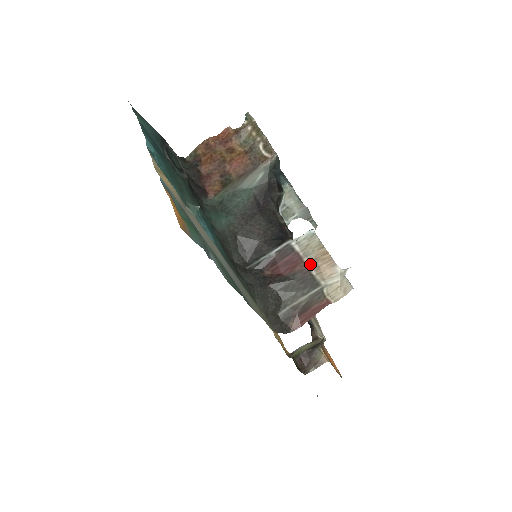
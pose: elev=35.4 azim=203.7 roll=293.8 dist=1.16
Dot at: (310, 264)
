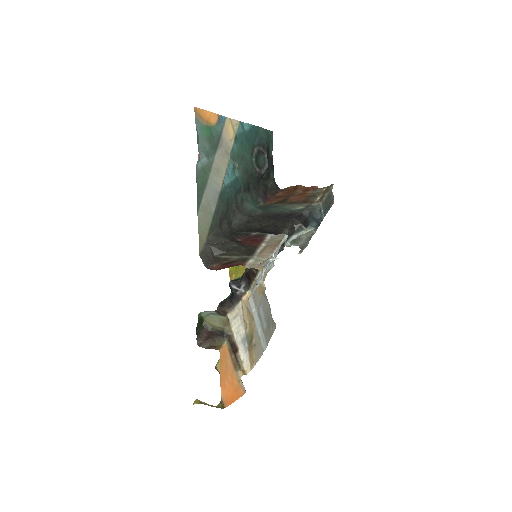
Dot at: (263, 247)
